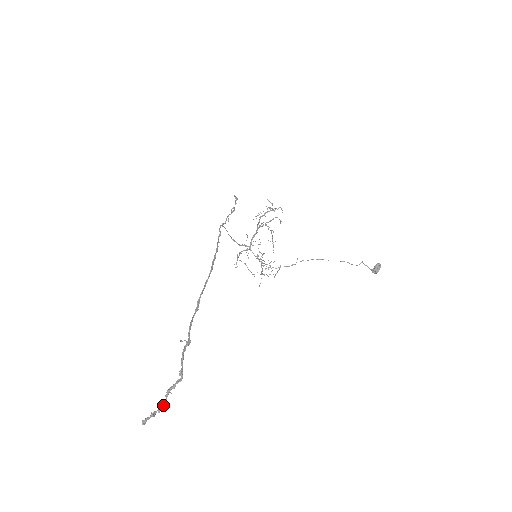
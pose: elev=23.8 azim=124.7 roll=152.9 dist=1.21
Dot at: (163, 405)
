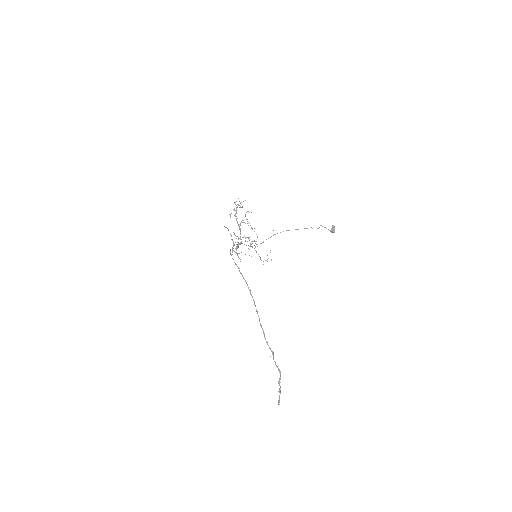
Dot at: (280, 390)
